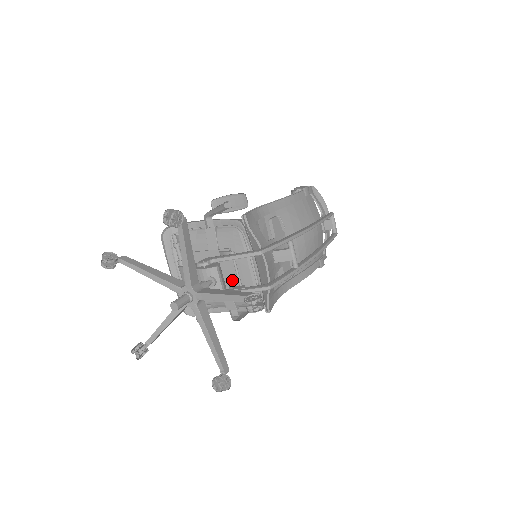
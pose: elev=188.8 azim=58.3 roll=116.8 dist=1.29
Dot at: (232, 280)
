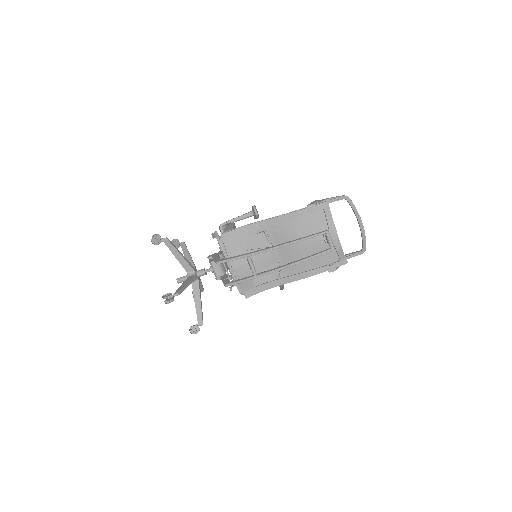
Dot at: occluded
